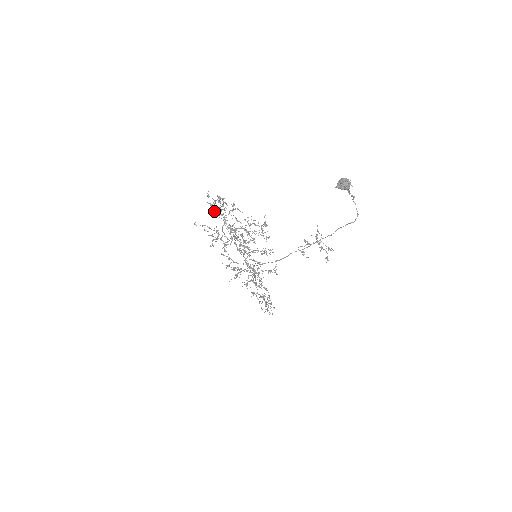
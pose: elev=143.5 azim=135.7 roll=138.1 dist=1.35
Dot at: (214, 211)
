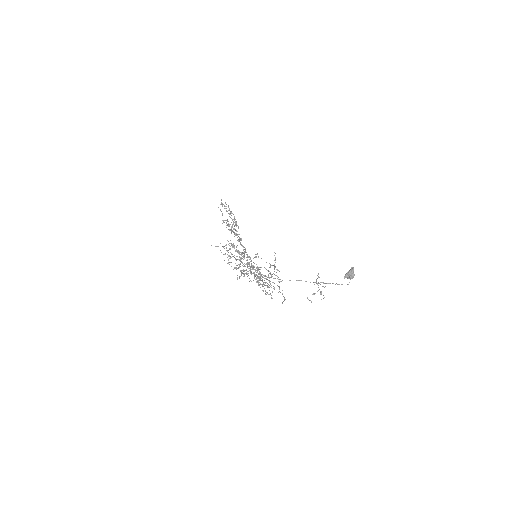
Dot at: (240, 260)
